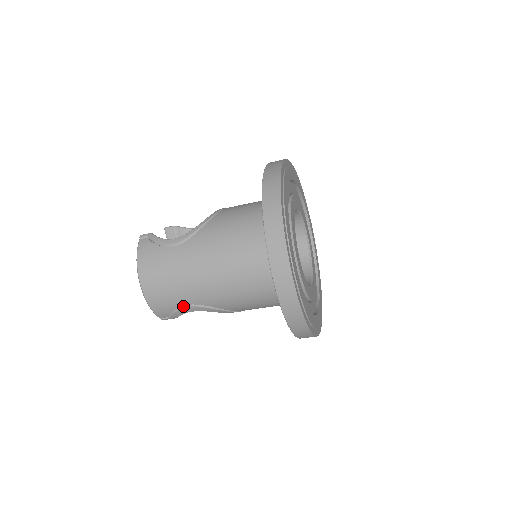
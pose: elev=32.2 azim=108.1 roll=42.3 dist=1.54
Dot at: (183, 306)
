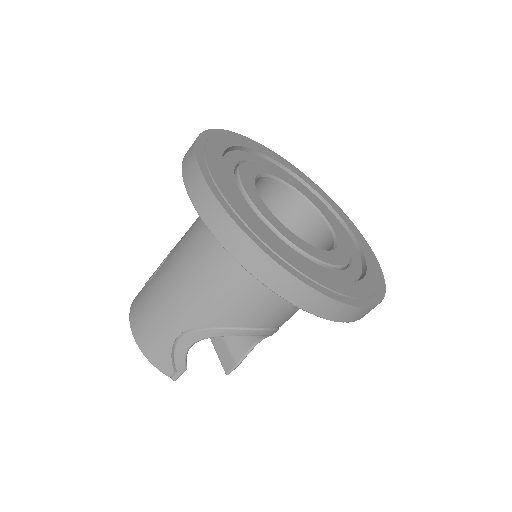
Dot at: (176, 341)
